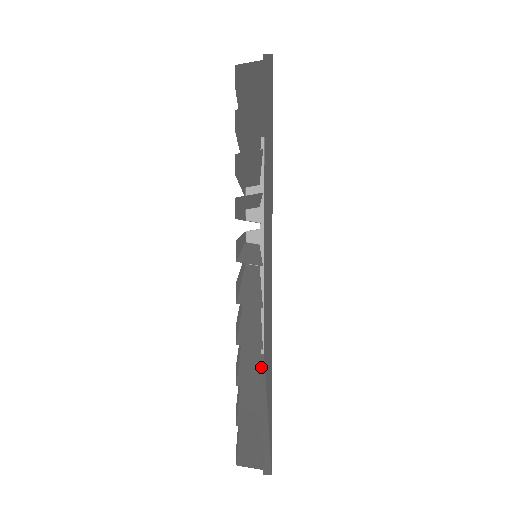
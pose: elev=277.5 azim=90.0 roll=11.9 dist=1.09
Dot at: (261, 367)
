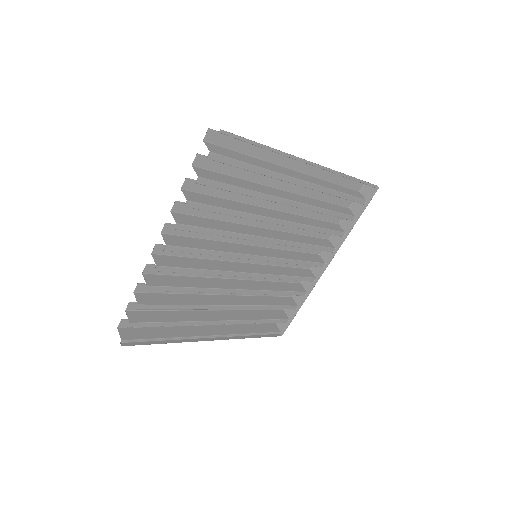
Dot at: (173, 304)
